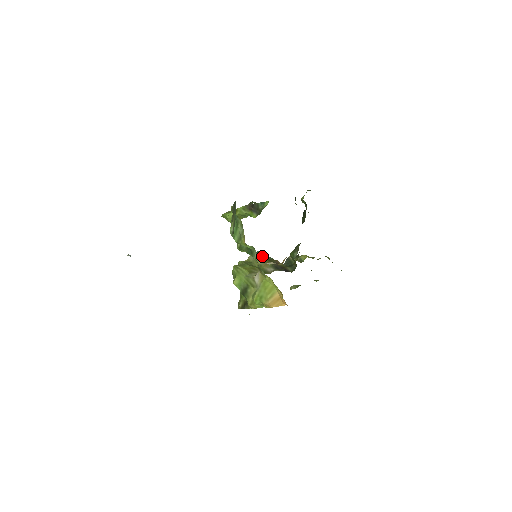
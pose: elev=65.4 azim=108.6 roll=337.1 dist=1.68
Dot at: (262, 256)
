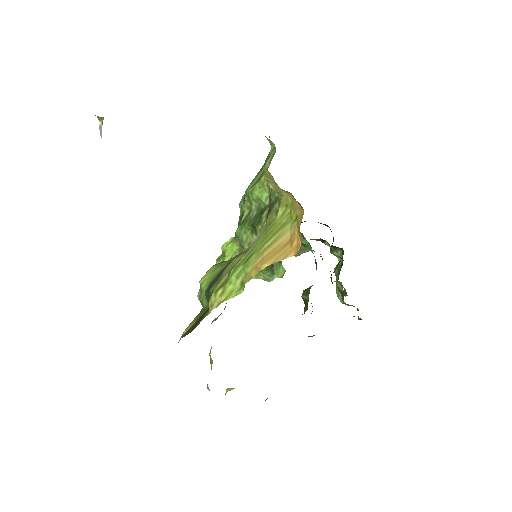
Dot at: occluded
